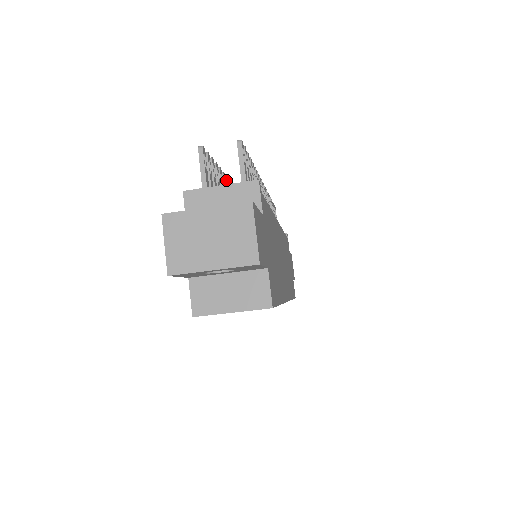
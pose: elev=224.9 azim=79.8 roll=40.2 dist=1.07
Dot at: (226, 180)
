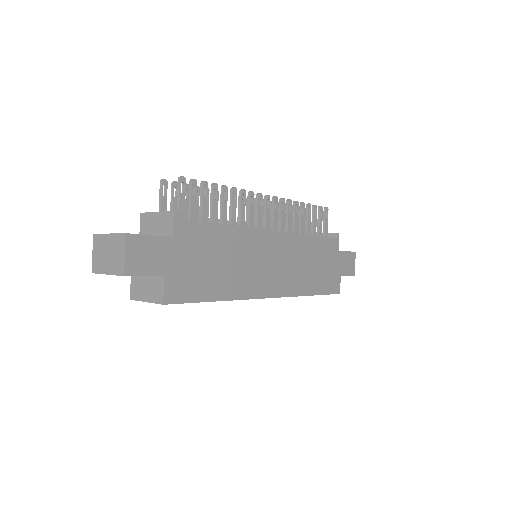
Dot at: occluded
